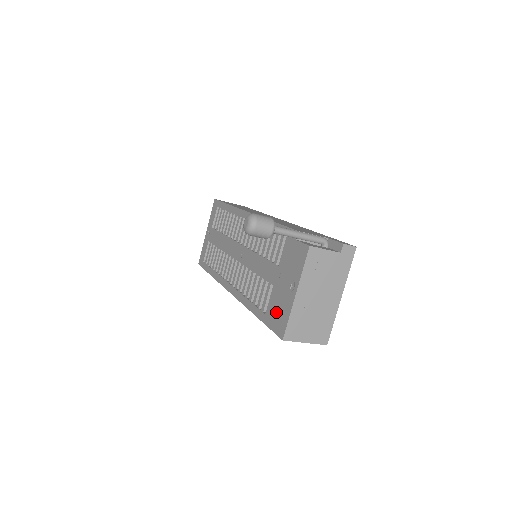
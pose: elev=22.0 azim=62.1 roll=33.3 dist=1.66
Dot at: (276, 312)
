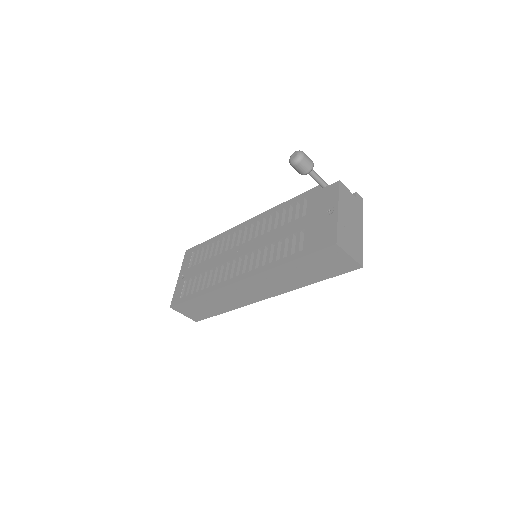
Dot at: (318, 237)
